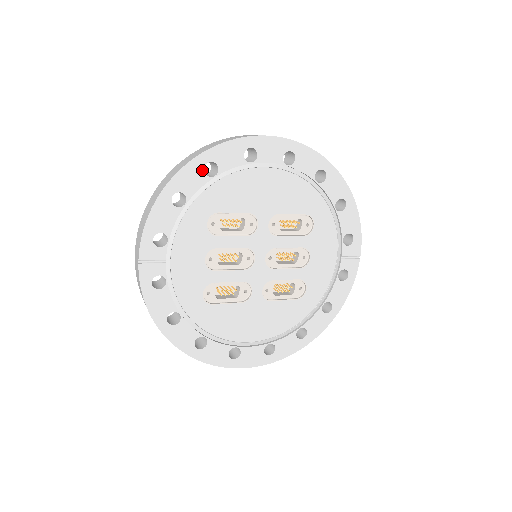
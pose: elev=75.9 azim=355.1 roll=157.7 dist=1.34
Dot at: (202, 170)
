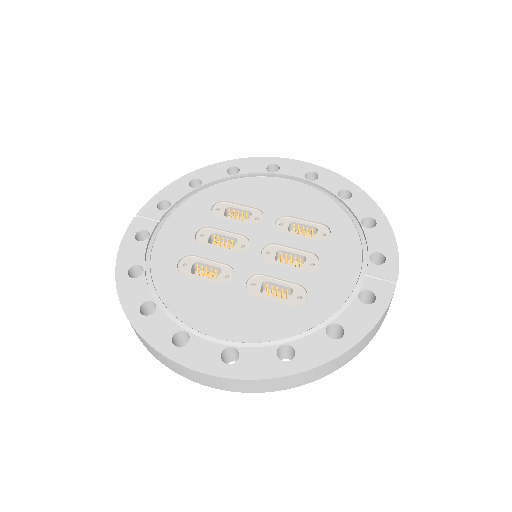
Dot at: (225, 170)
